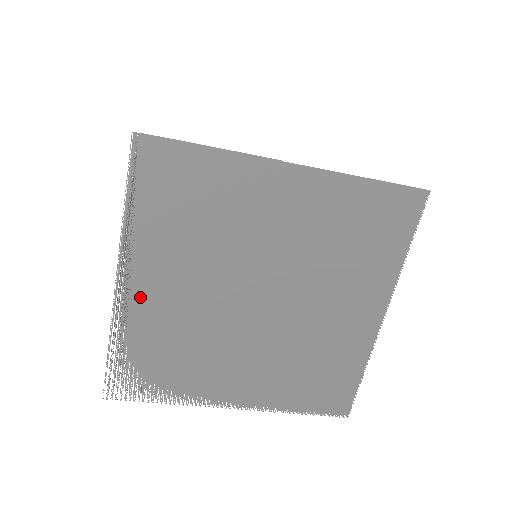
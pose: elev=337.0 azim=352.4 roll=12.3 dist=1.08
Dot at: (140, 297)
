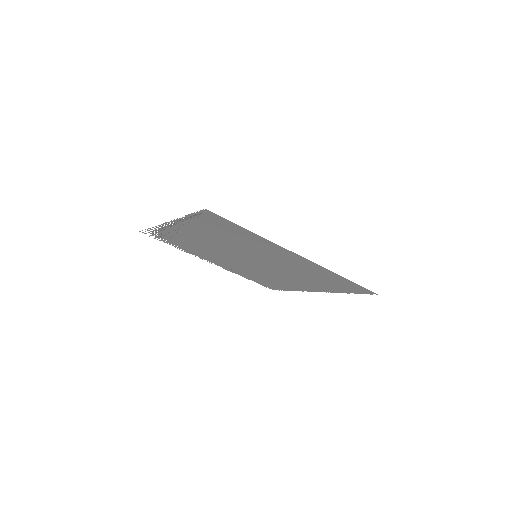
Dot at: (177, 231)
